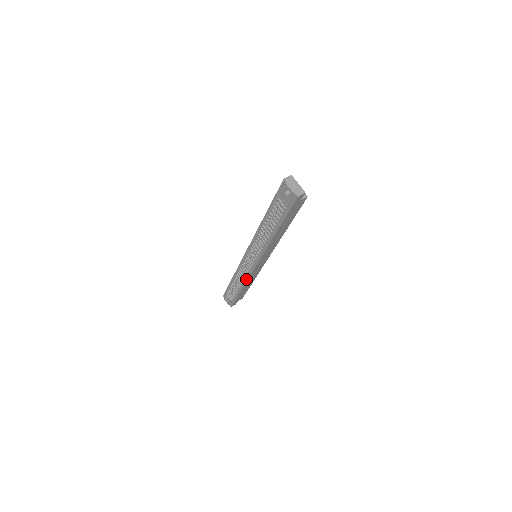
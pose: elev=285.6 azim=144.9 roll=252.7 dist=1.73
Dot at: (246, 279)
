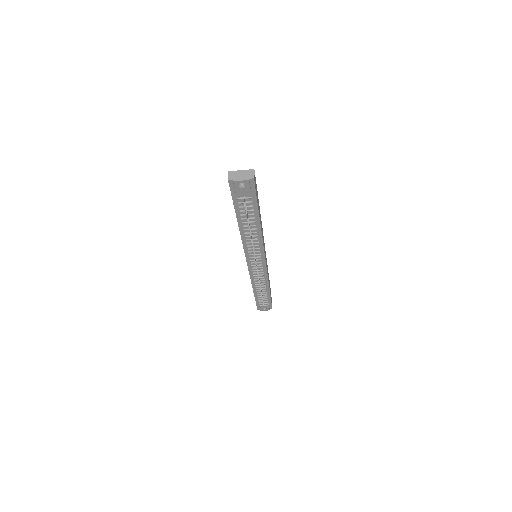
Dot at: (266, 279)
